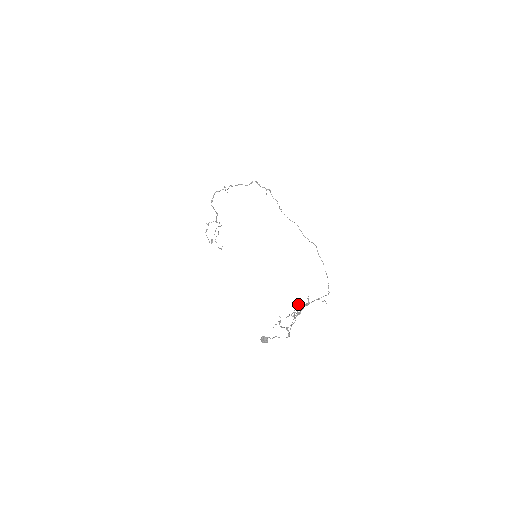
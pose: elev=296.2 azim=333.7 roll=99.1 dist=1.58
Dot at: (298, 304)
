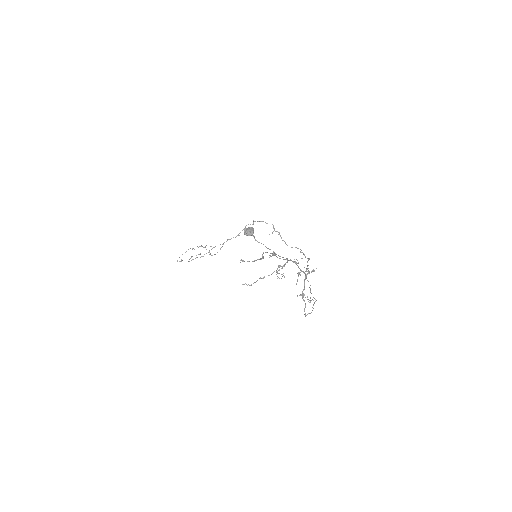
Dot at: occluded
